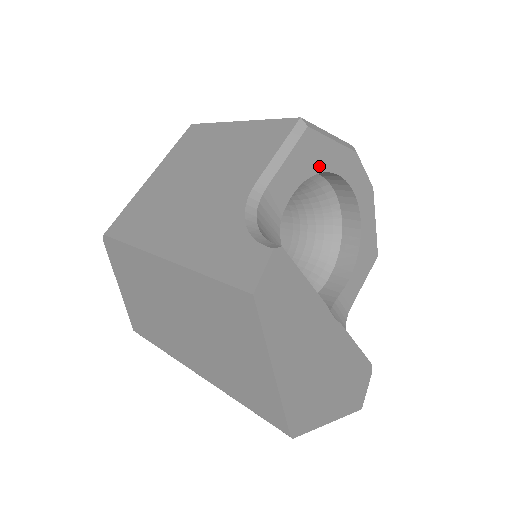
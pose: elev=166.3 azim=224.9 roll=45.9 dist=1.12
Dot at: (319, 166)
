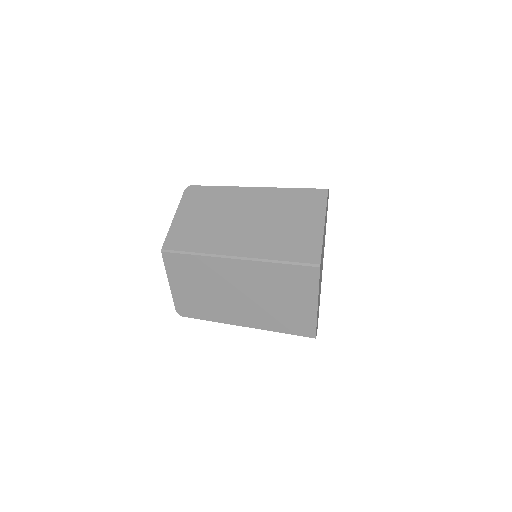
Dot at: occluded
